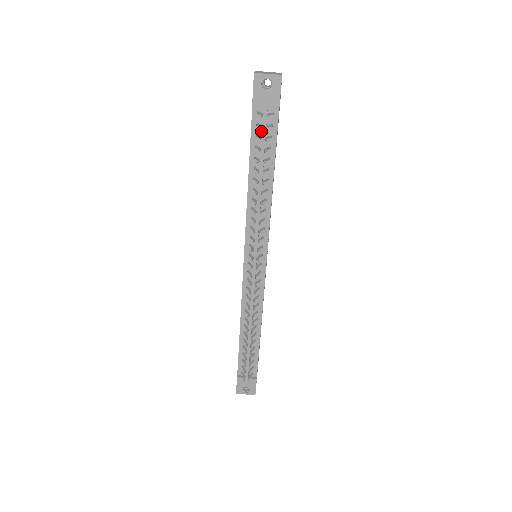
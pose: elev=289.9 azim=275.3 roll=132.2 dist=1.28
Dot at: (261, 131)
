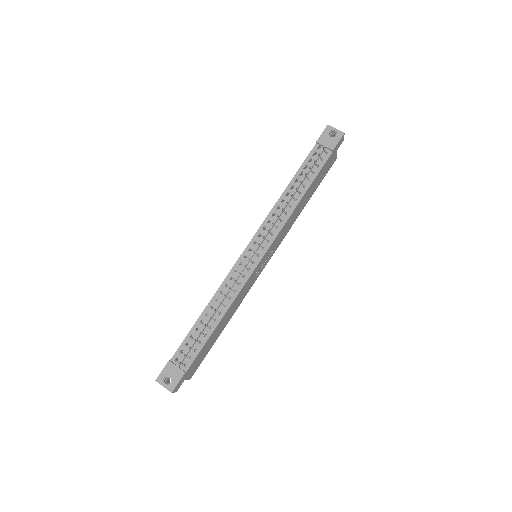
Dot at: (313, 160)
